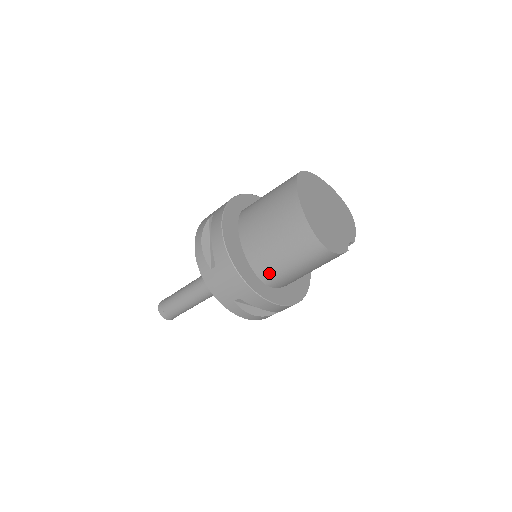
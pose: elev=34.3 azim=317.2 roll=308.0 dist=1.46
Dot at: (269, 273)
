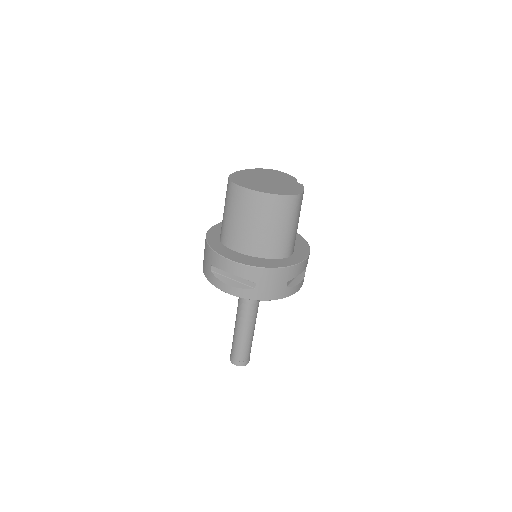
Dot at: (284, 248)
